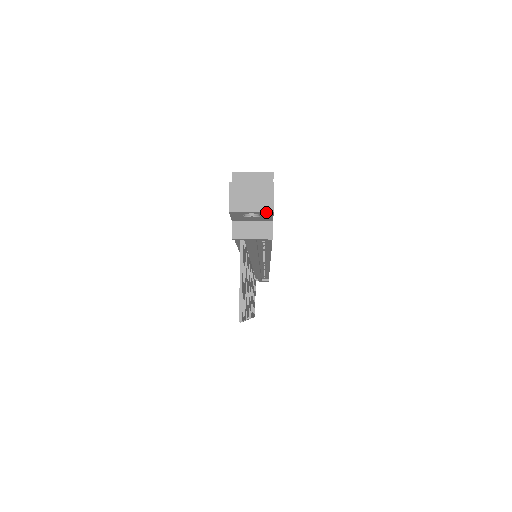
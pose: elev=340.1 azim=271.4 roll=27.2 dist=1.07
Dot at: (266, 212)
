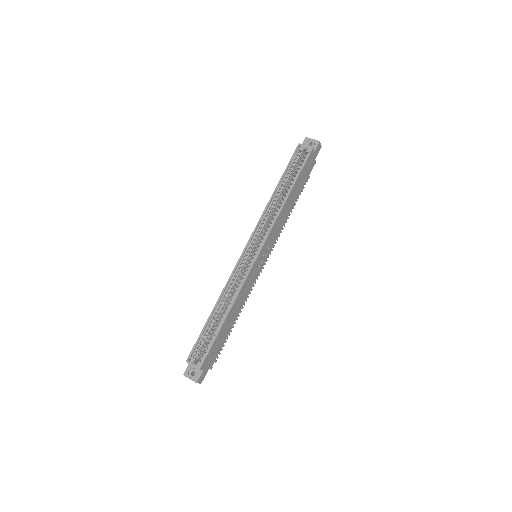
Dot at: occluded
